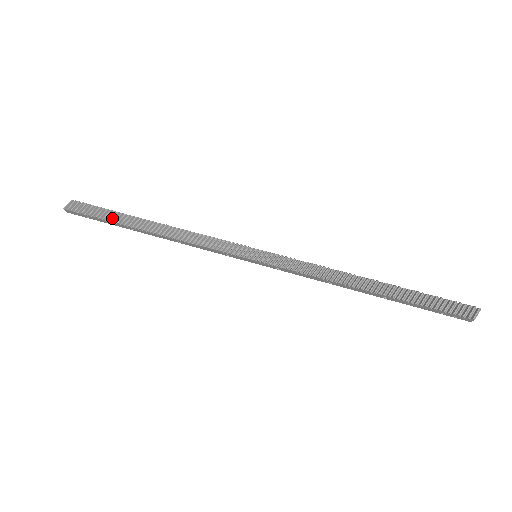
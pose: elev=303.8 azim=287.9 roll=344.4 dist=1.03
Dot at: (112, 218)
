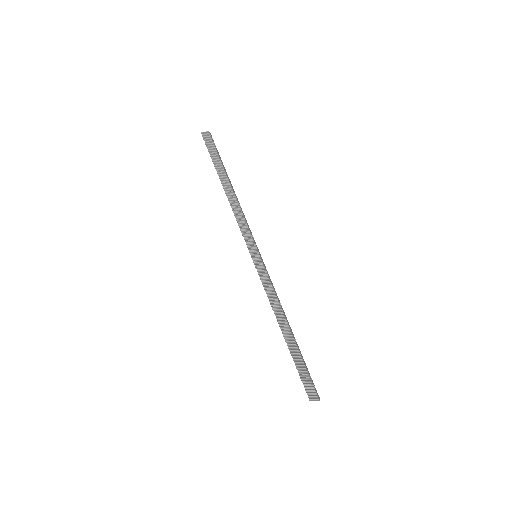
Dot at: (215, 162)
